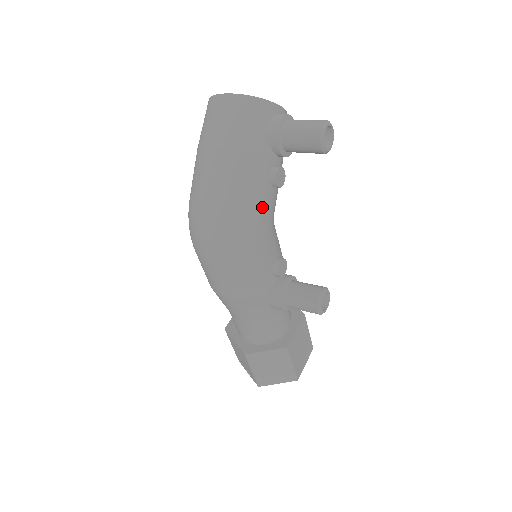
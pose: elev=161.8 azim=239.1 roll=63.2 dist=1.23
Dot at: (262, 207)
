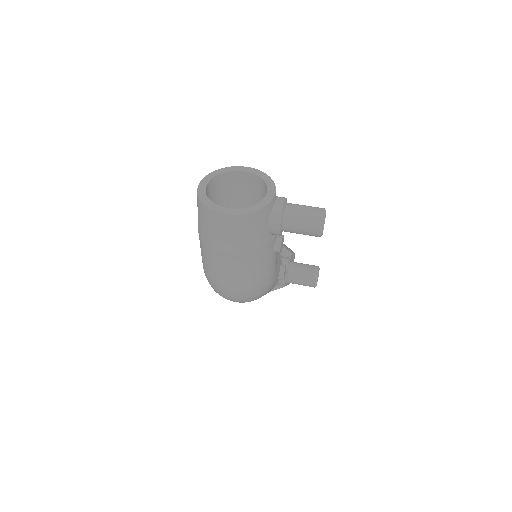
Dot at: (272, 270)
